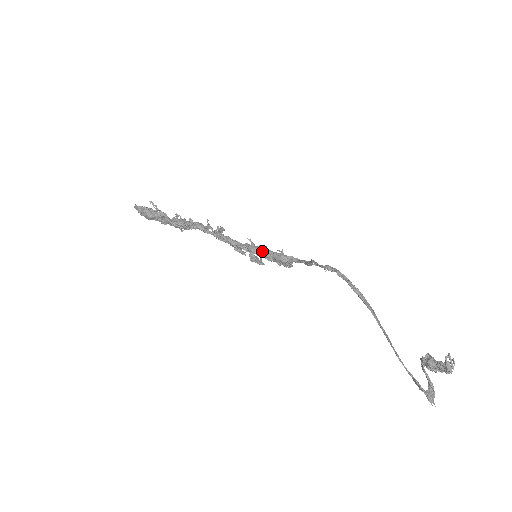
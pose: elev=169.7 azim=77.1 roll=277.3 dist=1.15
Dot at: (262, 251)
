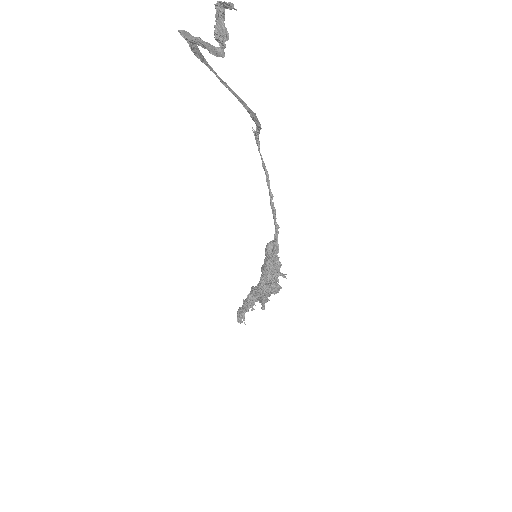
Dot at: occluded
